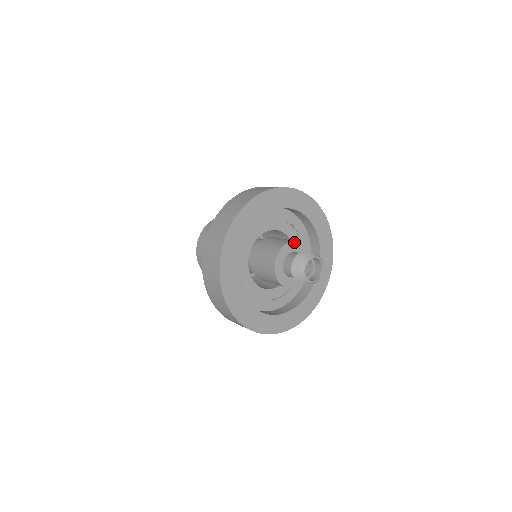
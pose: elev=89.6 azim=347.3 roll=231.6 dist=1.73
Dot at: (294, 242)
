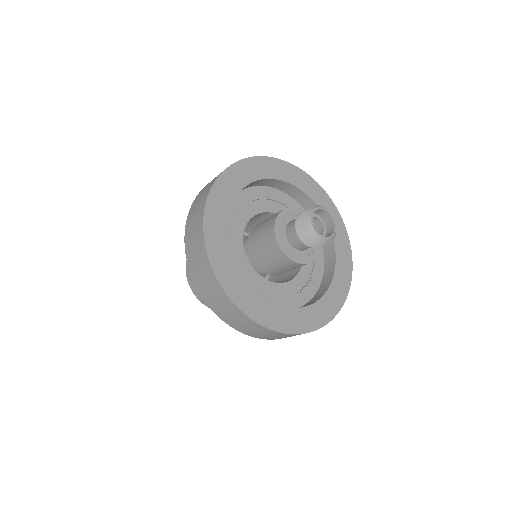
Dot at: occluded
